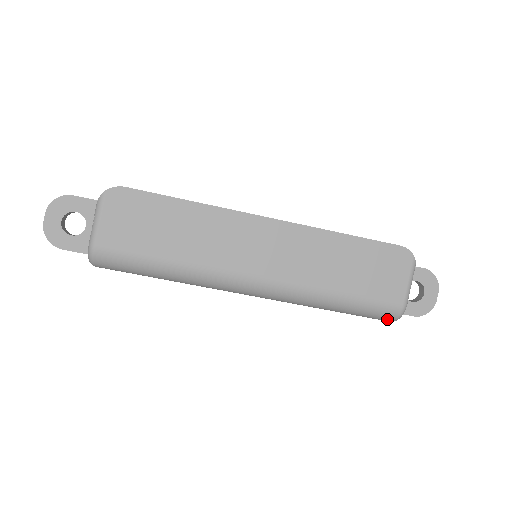
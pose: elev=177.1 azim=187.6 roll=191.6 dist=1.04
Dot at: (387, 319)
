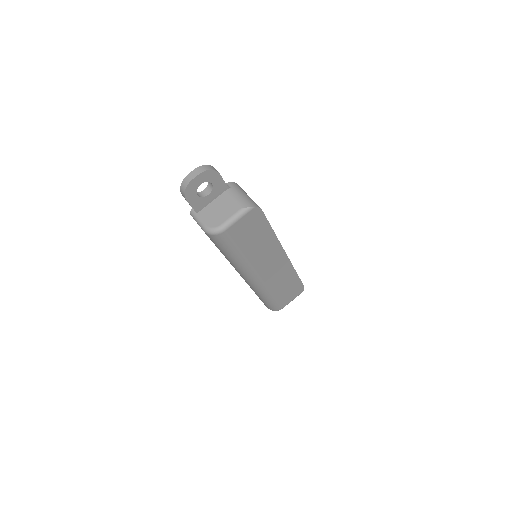
Dot at: (270, 309)
